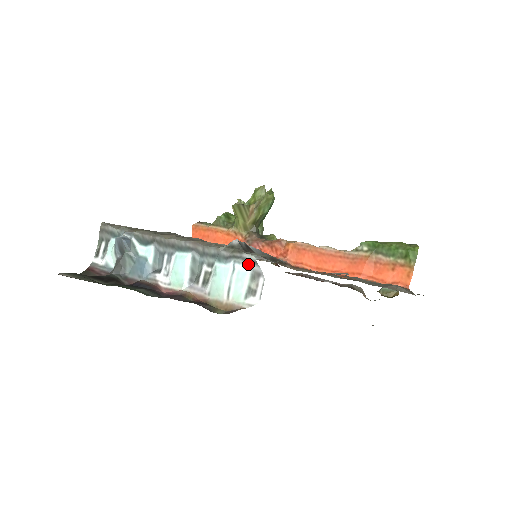
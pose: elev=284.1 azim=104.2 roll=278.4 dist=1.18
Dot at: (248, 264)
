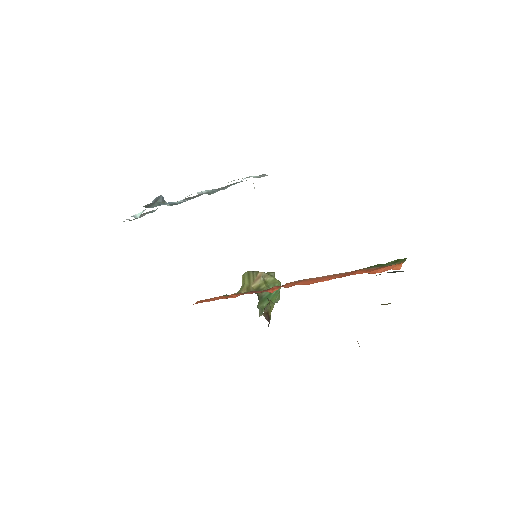
Dot at: occluded
